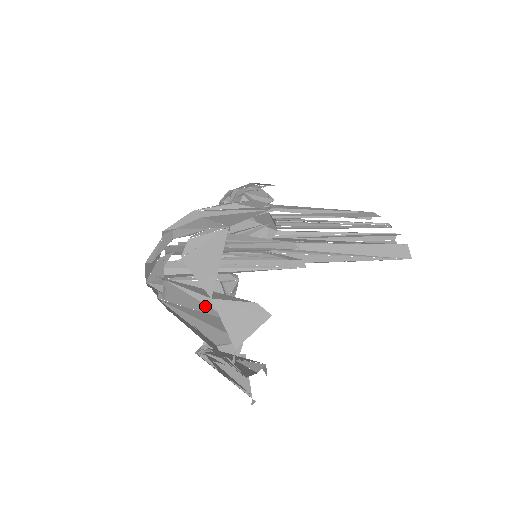
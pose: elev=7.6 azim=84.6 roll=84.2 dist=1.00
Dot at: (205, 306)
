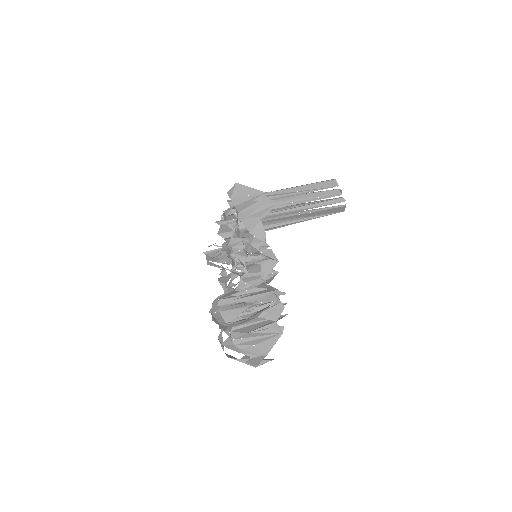
Dot at: occluded
